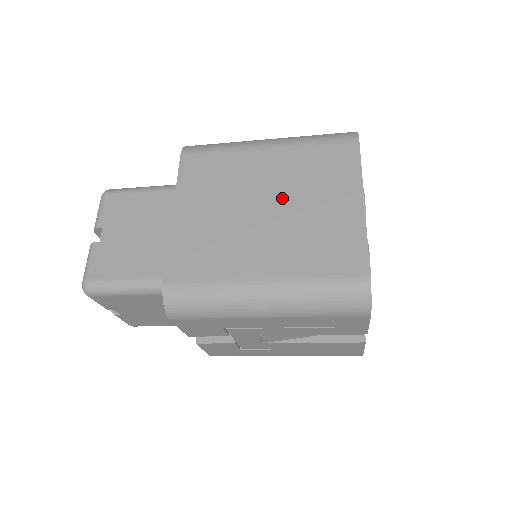
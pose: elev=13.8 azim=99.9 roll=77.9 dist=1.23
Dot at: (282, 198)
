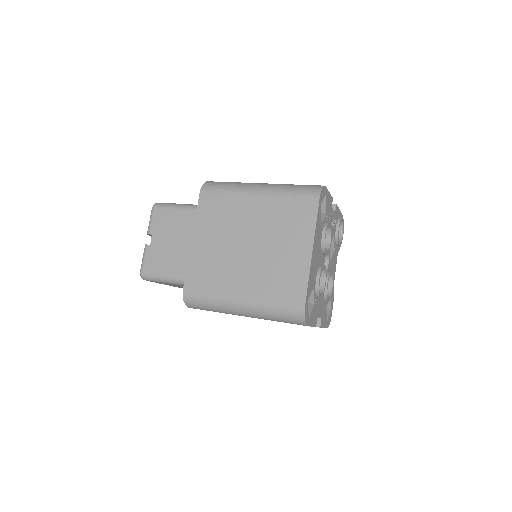
Dot at: (261, 239)
